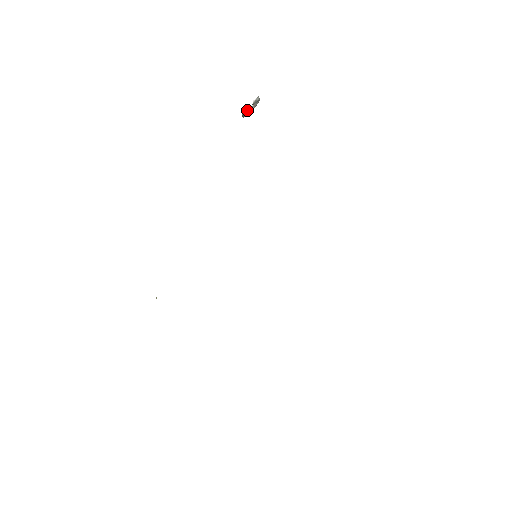
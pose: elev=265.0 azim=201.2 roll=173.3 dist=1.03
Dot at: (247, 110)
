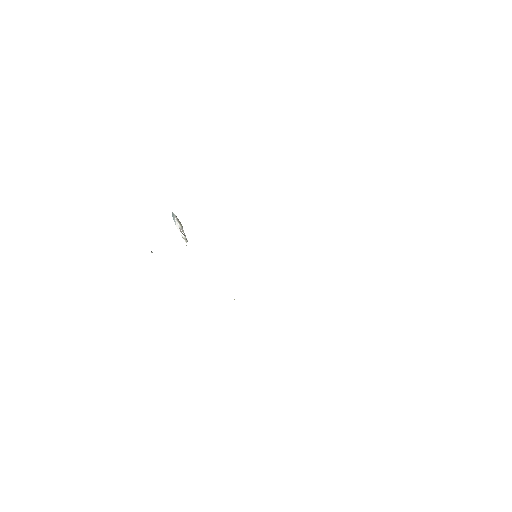
Dot at: (186, 239)
